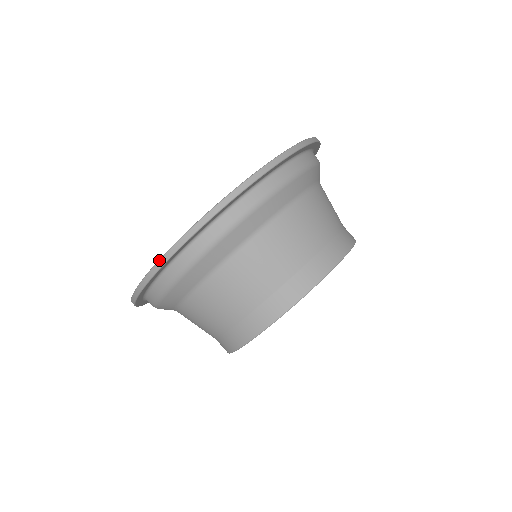
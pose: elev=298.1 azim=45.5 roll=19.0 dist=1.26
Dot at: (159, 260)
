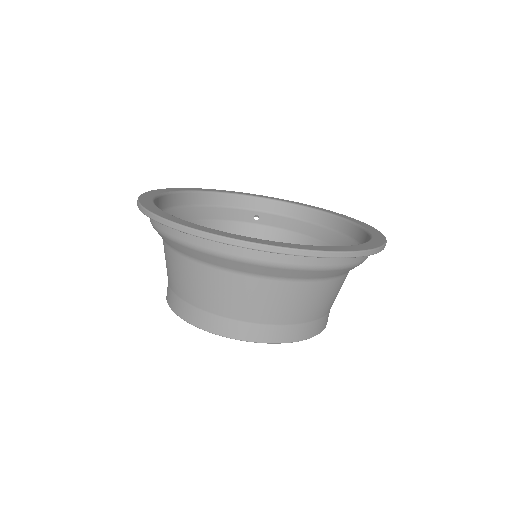
Dot at: (157, 216)
